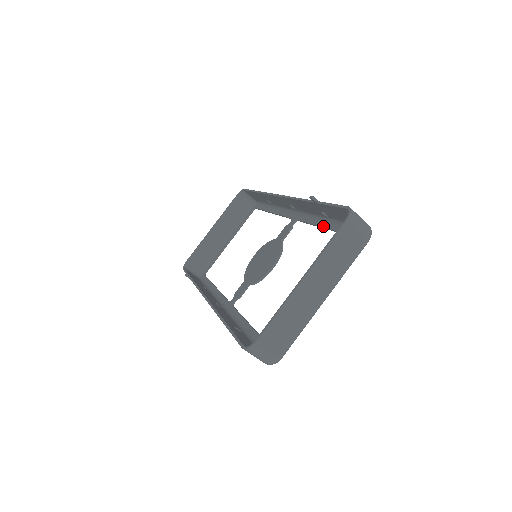
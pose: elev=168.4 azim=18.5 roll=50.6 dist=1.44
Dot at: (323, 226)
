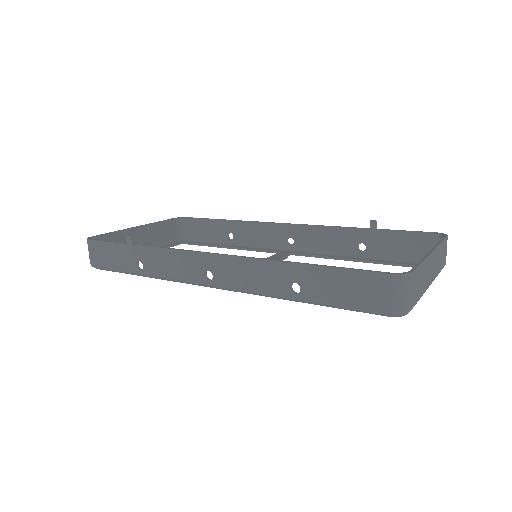
Dot at: (352, 258)
